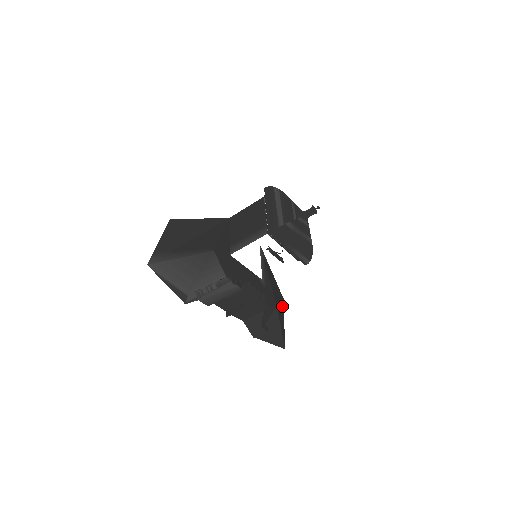
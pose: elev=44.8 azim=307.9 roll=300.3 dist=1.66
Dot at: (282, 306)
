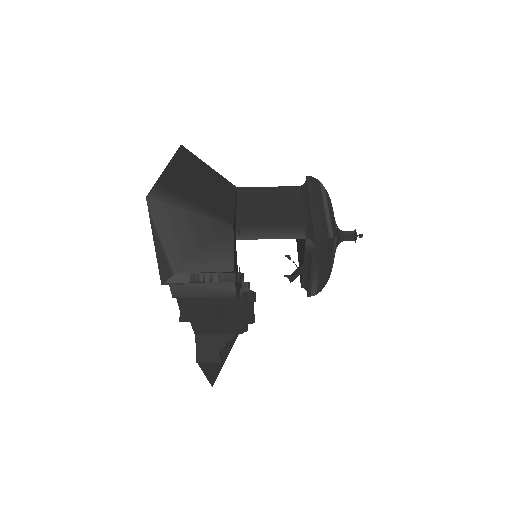
Dot at: occluded
